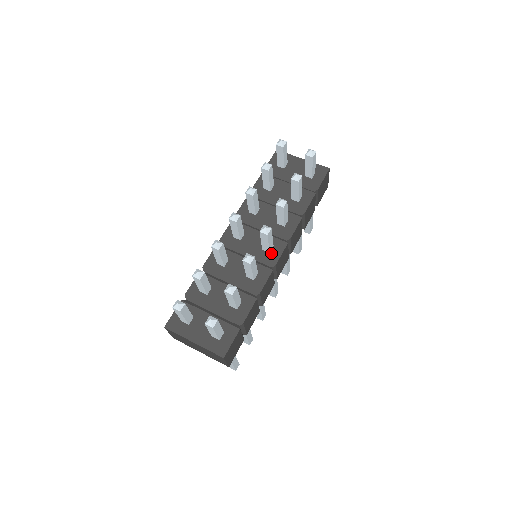
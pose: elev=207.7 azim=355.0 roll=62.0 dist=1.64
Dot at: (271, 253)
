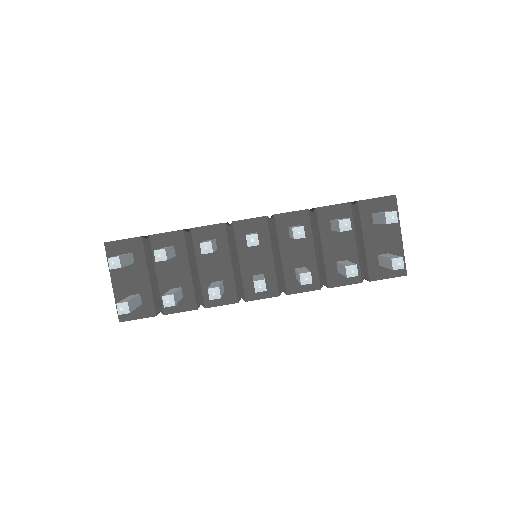
Dot at: occluded
